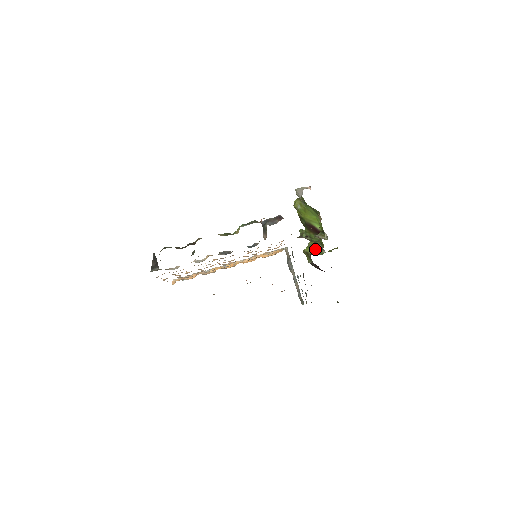
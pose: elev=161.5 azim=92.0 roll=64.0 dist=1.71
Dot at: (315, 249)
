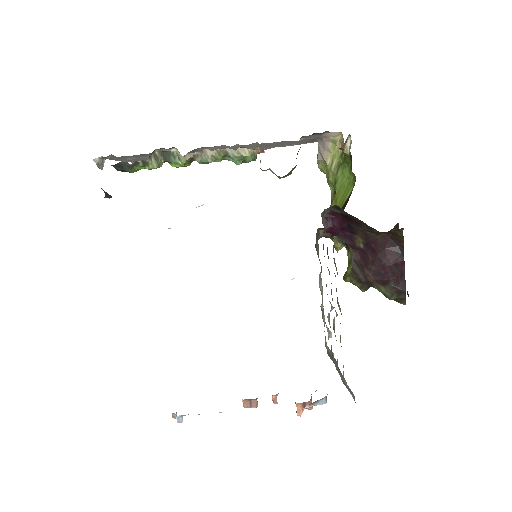
Dot at: occluded
